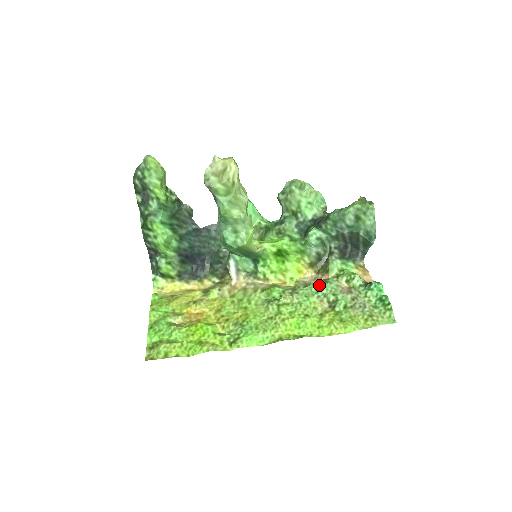
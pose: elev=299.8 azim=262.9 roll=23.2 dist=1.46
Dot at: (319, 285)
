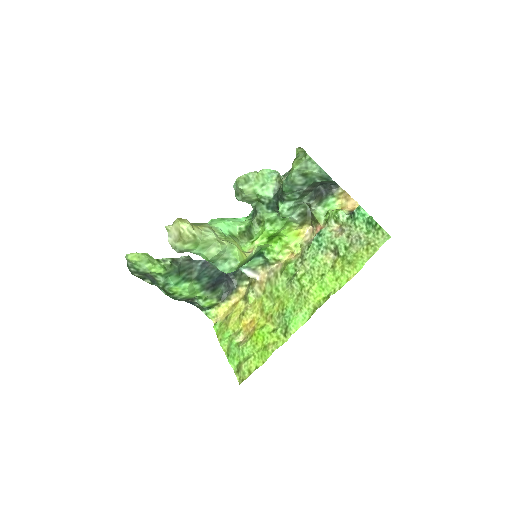
Dot at: (317, 241)
